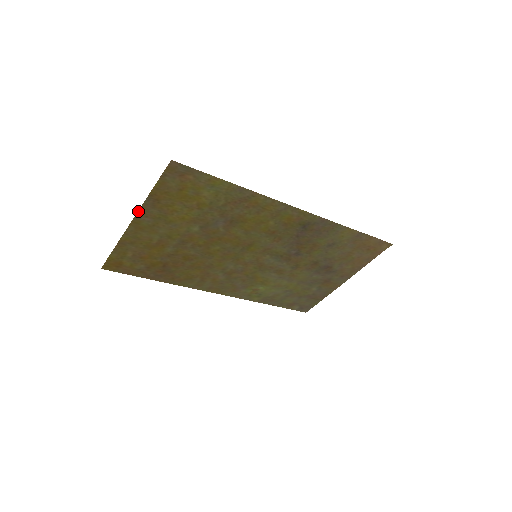
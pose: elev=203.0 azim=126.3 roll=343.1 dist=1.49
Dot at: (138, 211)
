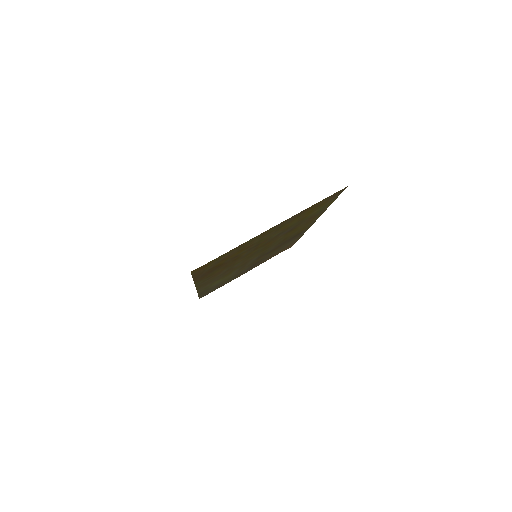
Dot at: (285, 220)
